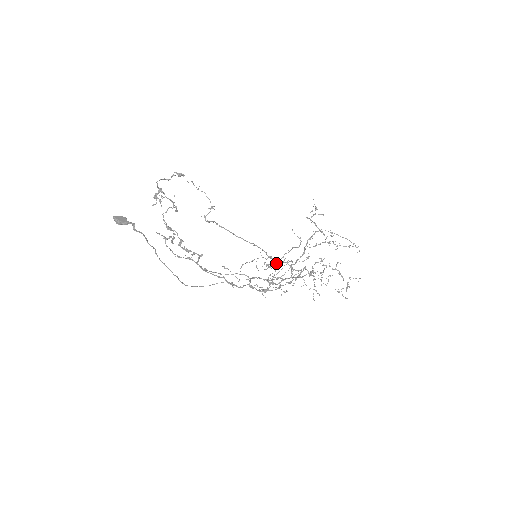
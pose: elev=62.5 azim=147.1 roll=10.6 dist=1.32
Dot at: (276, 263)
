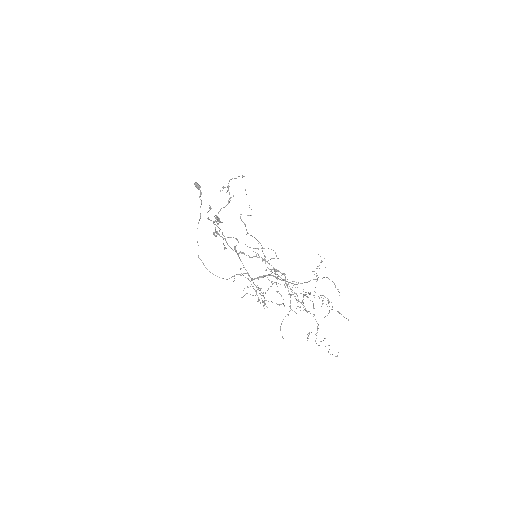
Dot at: occluded
